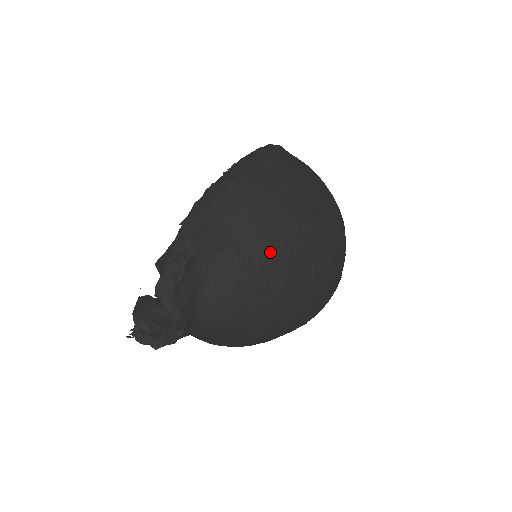
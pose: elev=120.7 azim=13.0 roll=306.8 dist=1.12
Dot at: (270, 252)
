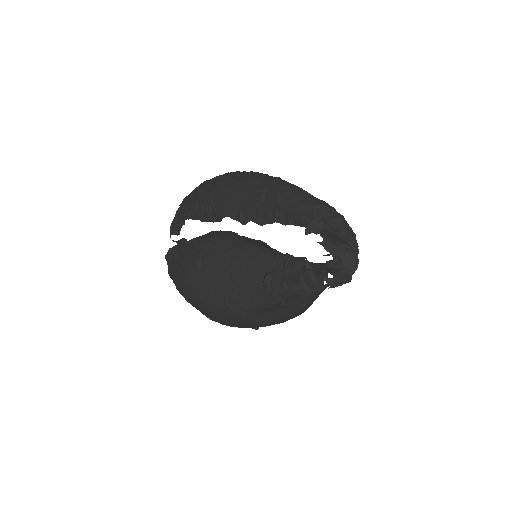
Dot at: occluded
